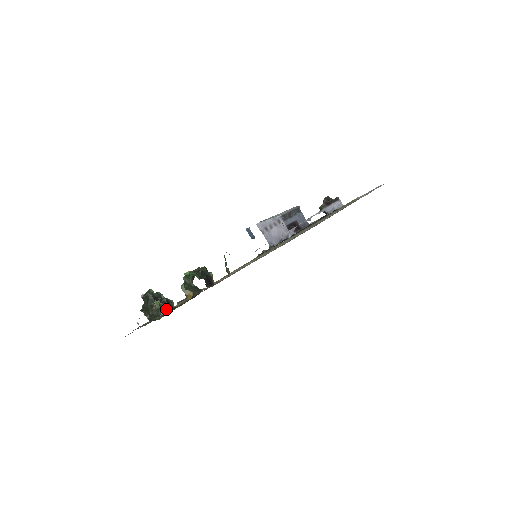
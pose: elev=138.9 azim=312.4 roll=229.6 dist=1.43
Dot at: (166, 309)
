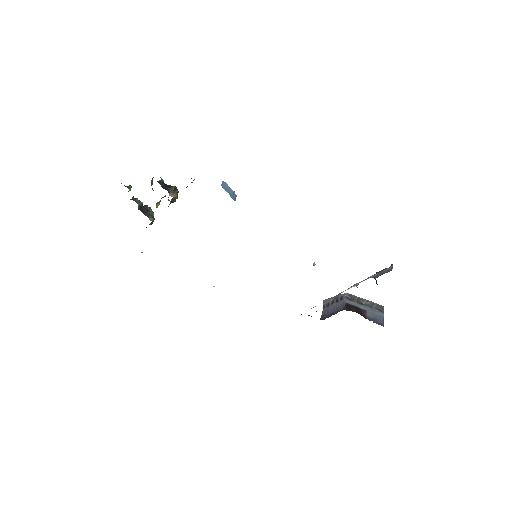
Dot at: (136, 200)
